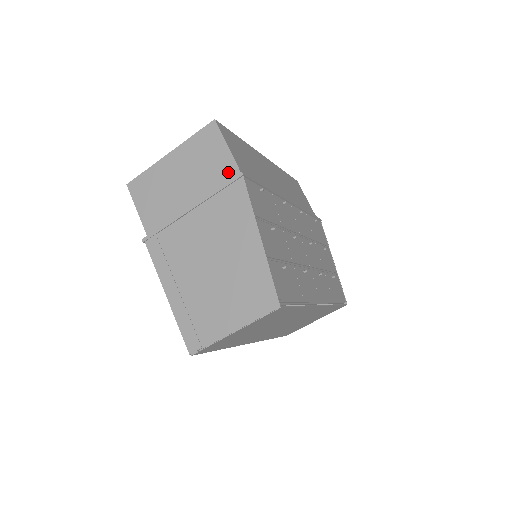
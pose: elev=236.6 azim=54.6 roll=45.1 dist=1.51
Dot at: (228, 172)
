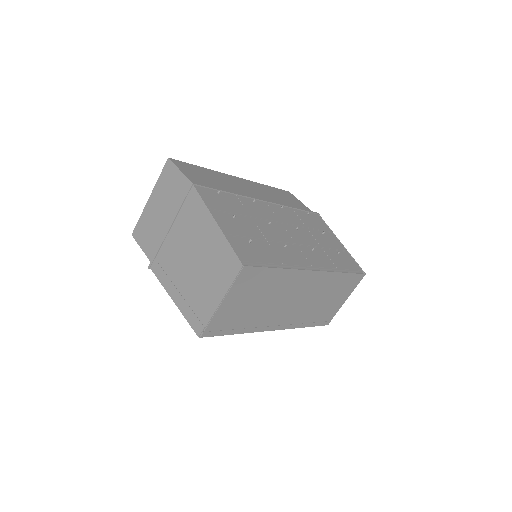
Dot at: (186, 188)
